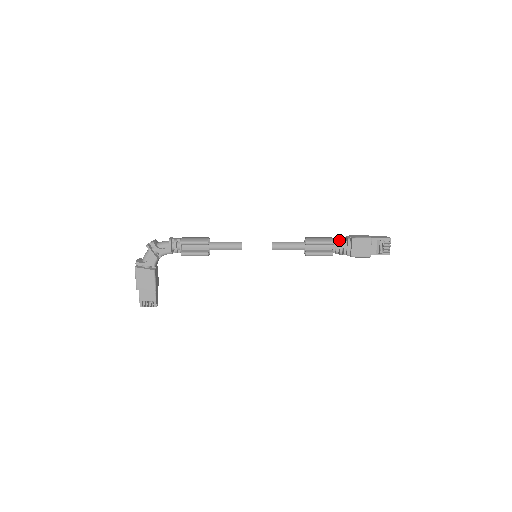
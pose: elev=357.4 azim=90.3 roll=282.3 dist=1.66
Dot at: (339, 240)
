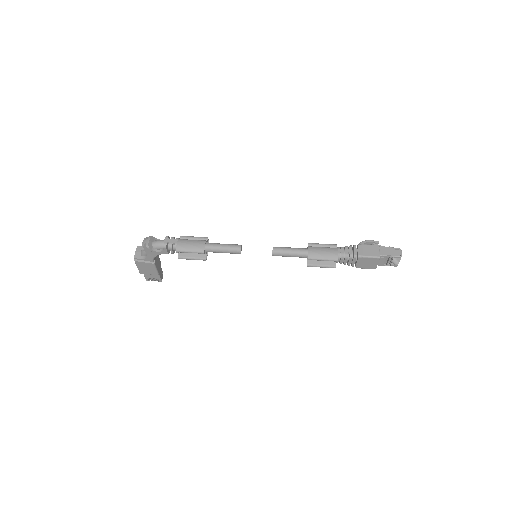
Dot at: (345, 253)
